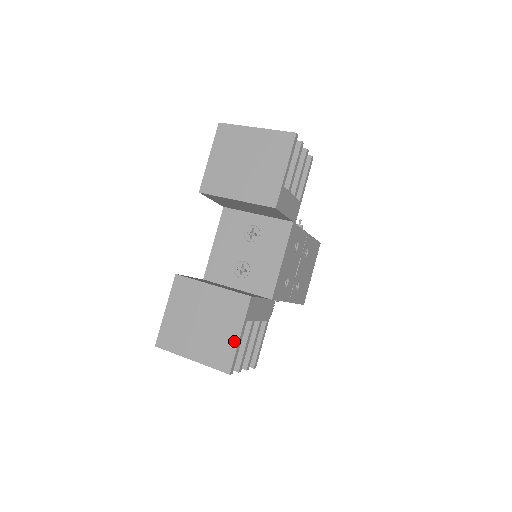
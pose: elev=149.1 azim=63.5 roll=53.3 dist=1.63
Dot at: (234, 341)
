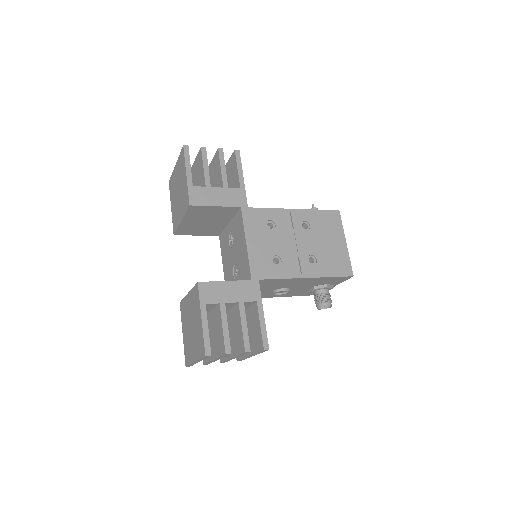
Dot at: (201, 326)
